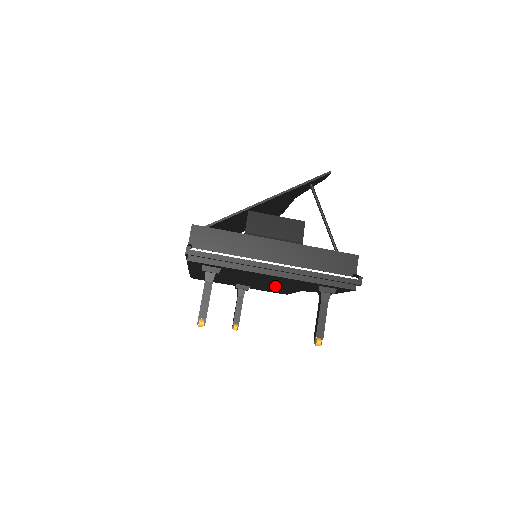
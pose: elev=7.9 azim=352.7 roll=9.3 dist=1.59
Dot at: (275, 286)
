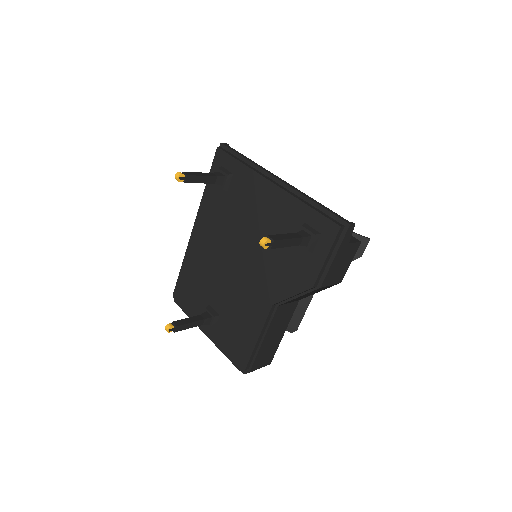
Dot at: (251, 284)
